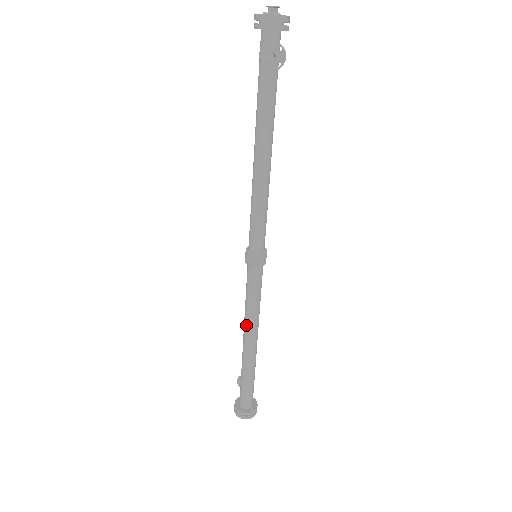
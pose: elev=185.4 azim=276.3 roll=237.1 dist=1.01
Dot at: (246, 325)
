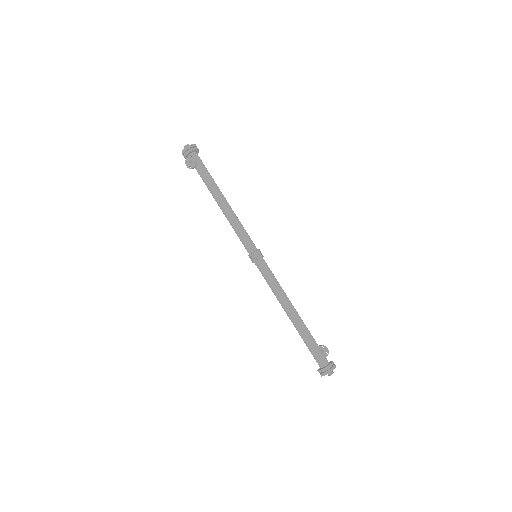
Dot at: (279, 302)
